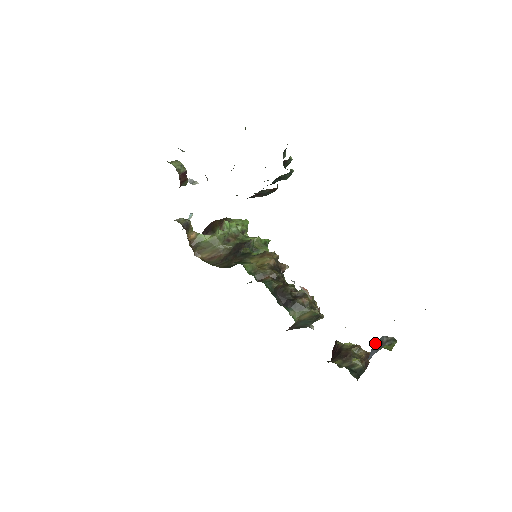
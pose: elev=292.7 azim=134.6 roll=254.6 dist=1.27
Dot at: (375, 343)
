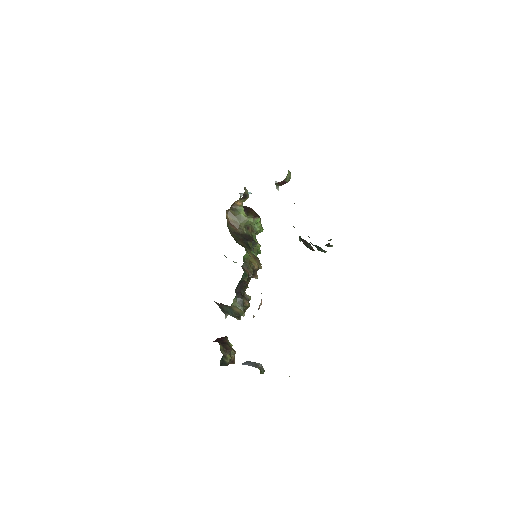
Dot at: occluded
